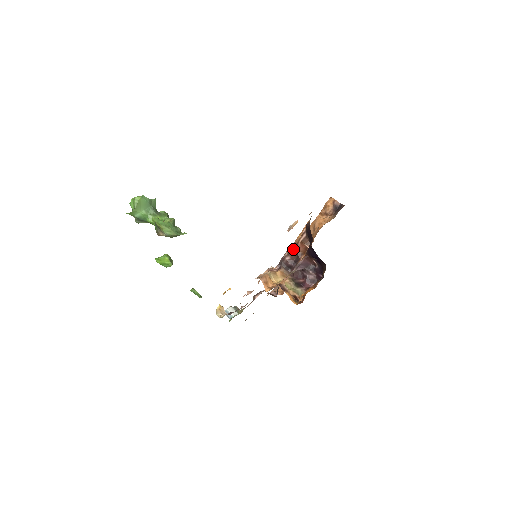
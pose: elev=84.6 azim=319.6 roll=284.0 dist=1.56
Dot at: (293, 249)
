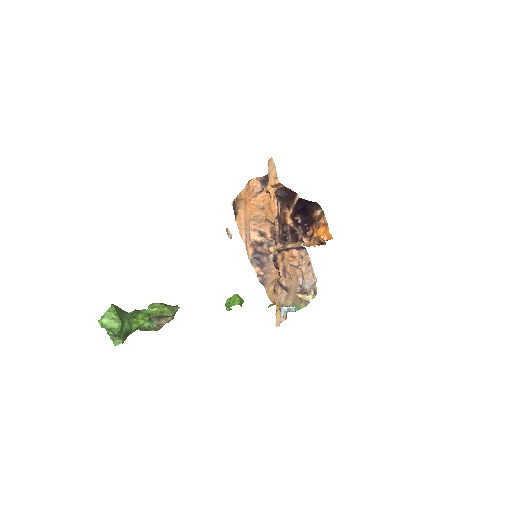
Dot at: (279, 221)
